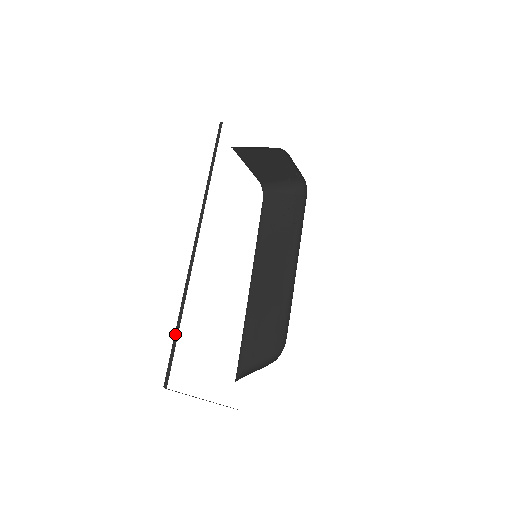
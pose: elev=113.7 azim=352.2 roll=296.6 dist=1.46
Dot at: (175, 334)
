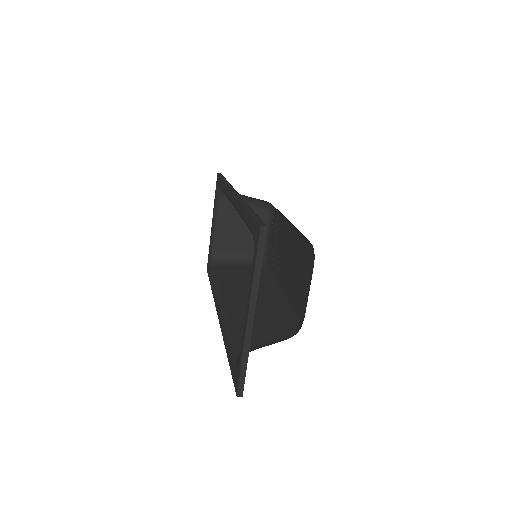
Dot at: (250, 211)
